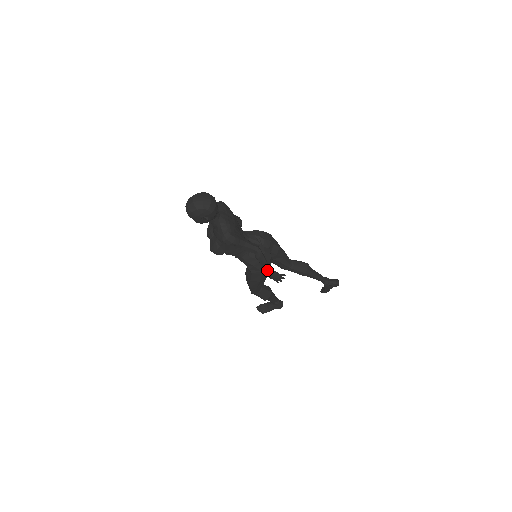
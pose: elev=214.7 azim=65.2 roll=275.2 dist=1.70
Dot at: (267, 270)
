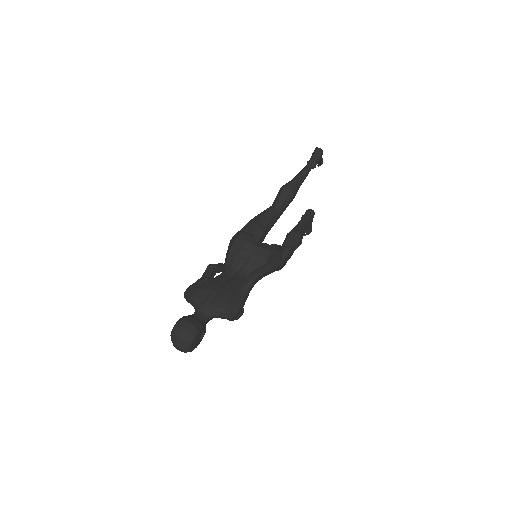
Dot at: (279, 263)
